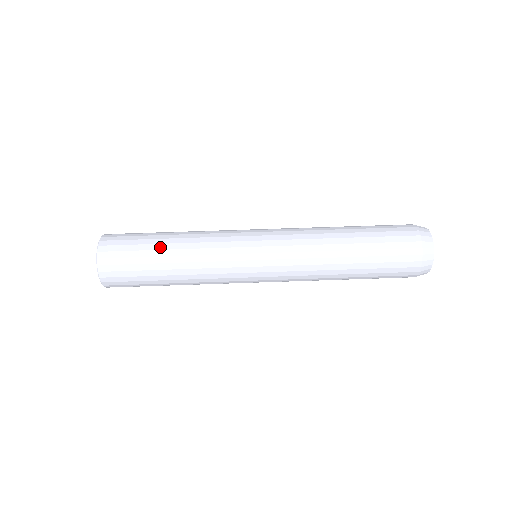
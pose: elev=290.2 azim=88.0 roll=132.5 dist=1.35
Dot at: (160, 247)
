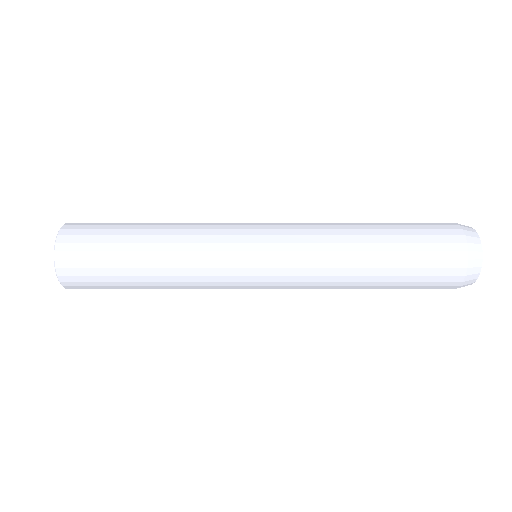
Dot at: (140, 288)
